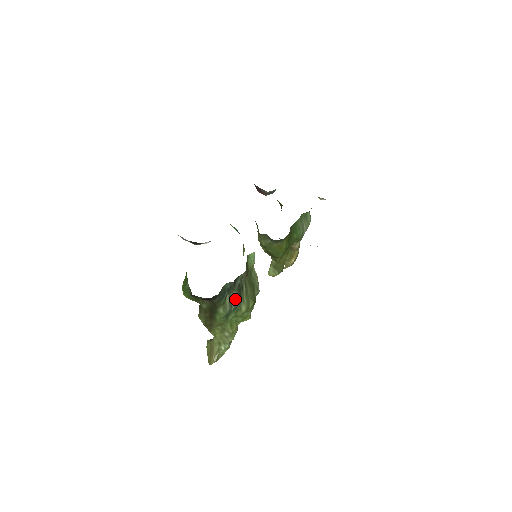
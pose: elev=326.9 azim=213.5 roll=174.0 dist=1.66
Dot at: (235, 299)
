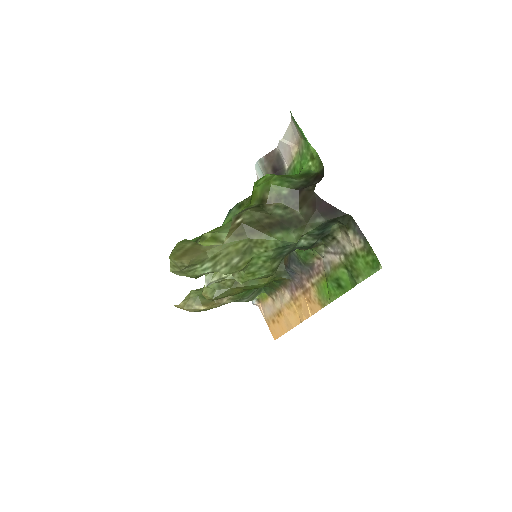
Dot at: (294, 247)
